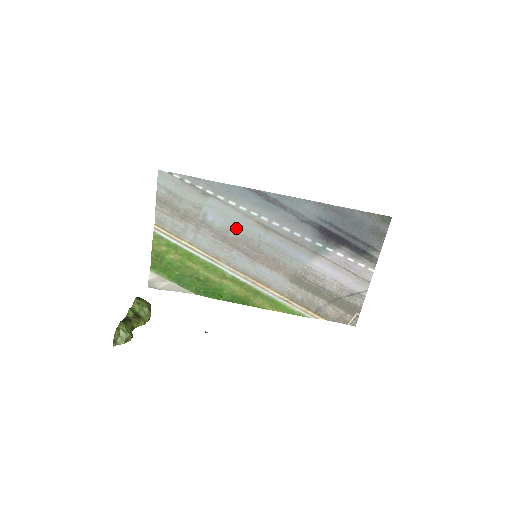
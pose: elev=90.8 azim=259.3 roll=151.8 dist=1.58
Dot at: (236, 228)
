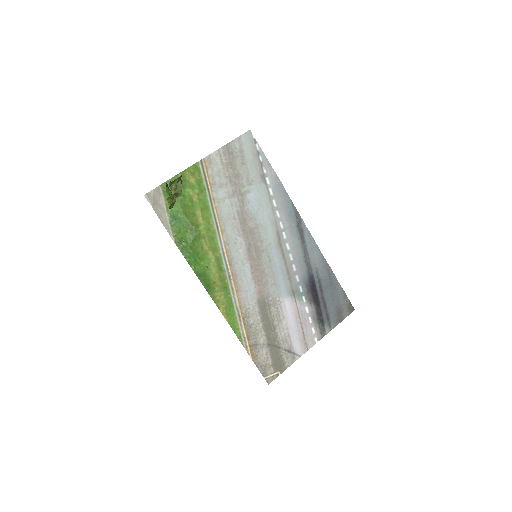
Dot at: (260, 222)
